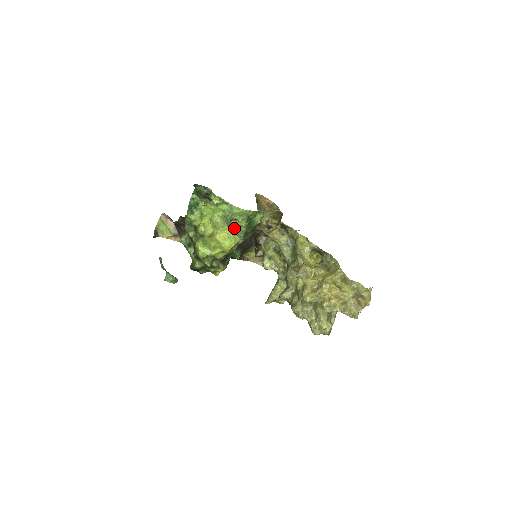
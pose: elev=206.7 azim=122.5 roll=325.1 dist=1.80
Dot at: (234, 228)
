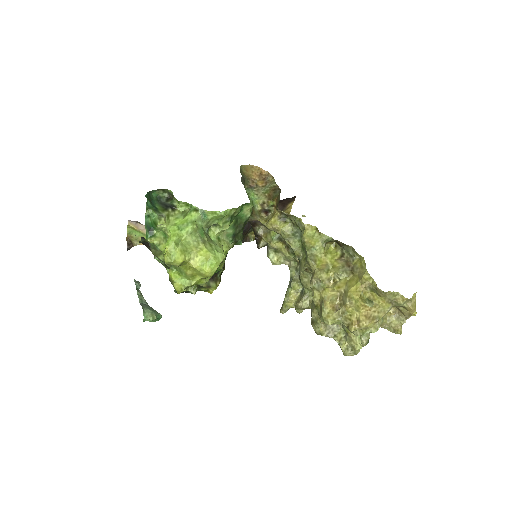
Dot at: (216, 235)
